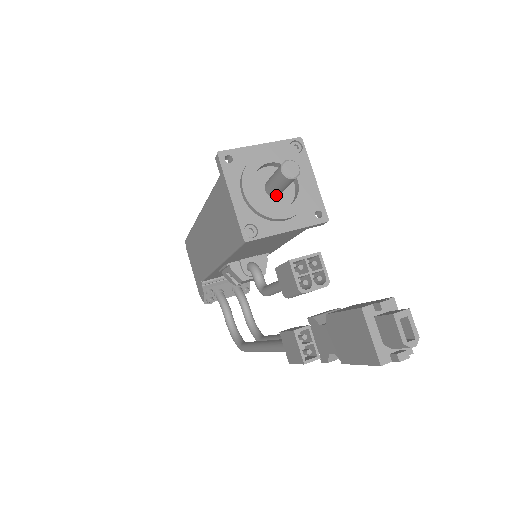
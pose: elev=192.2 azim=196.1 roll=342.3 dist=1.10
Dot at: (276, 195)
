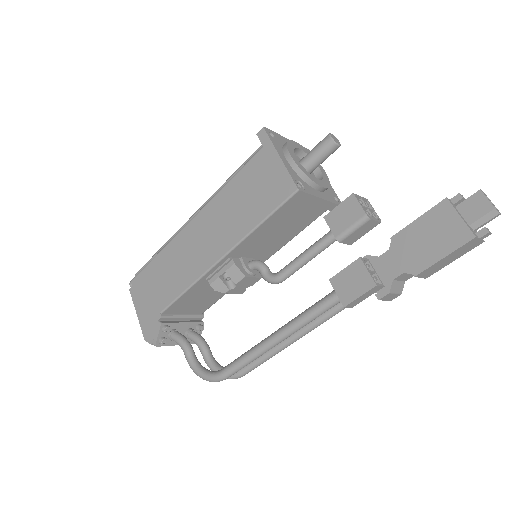
Dot at: occluded
